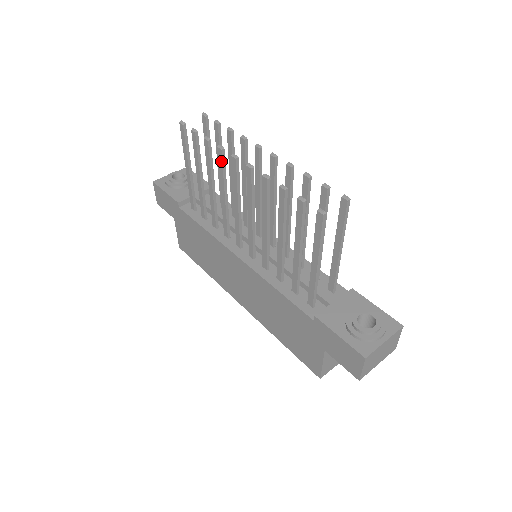
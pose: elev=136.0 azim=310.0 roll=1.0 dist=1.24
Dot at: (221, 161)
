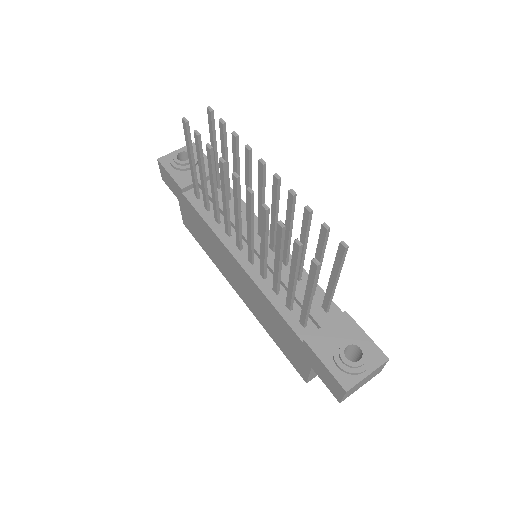
Dot at: (222, 172)
